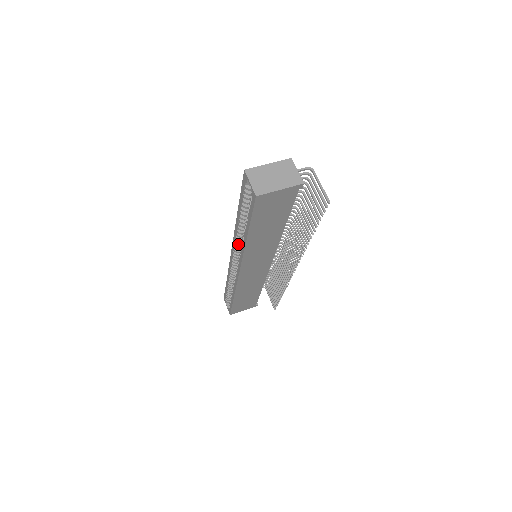
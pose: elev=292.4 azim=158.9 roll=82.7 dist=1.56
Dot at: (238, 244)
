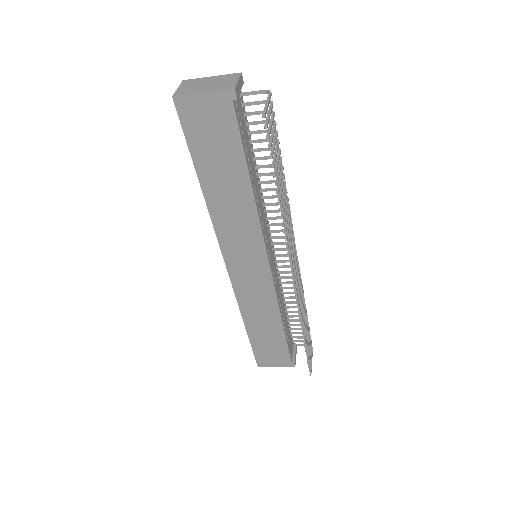
Dot at: occluded
